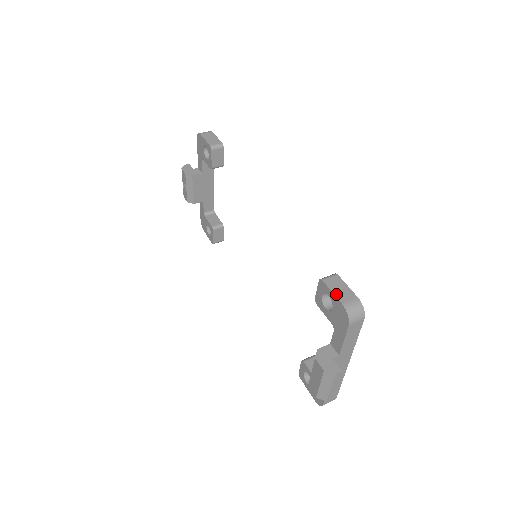
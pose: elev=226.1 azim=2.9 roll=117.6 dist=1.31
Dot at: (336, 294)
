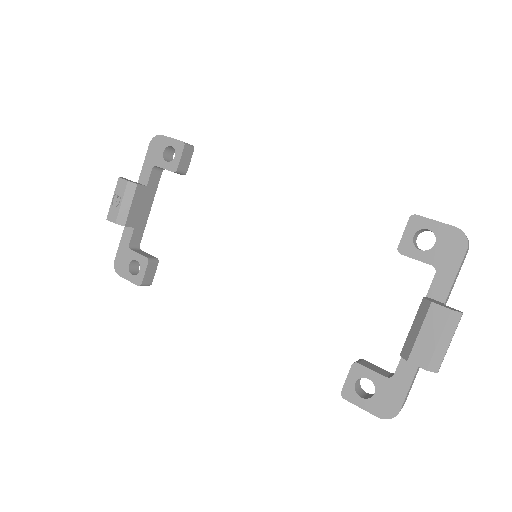
Dot at: (441, 222)
